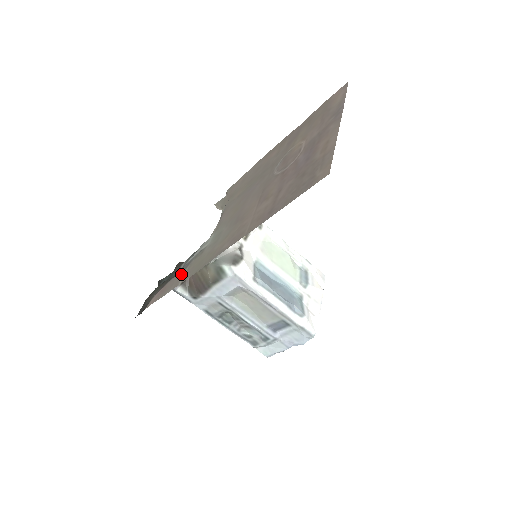
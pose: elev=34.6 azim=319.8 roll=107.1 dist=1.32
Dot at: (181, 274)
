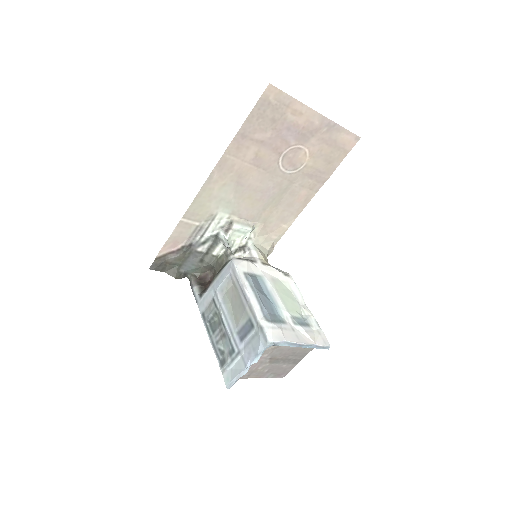
Dot at: (190, 227)
